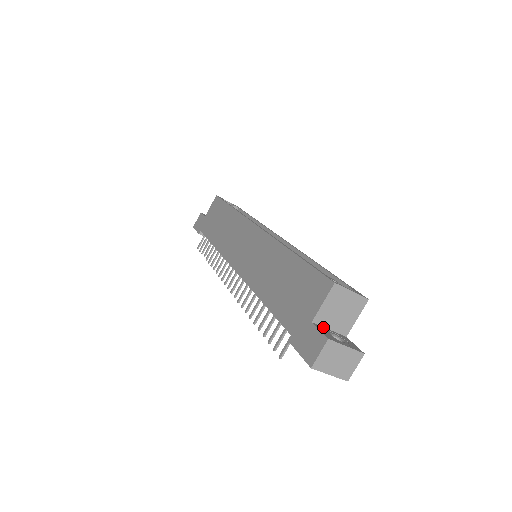
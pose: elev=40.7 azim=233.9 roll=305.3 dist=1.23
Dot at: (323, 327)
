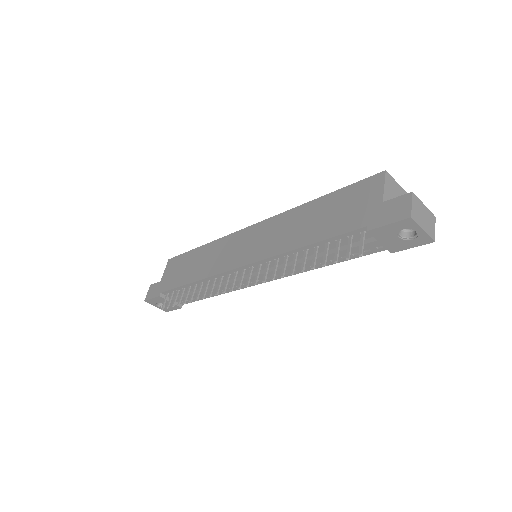
Dot at: occluded
